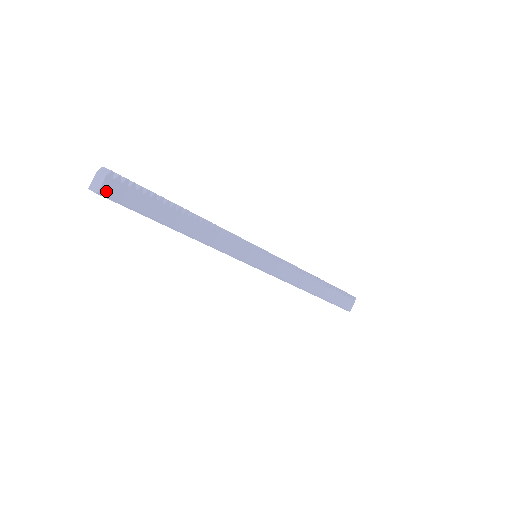
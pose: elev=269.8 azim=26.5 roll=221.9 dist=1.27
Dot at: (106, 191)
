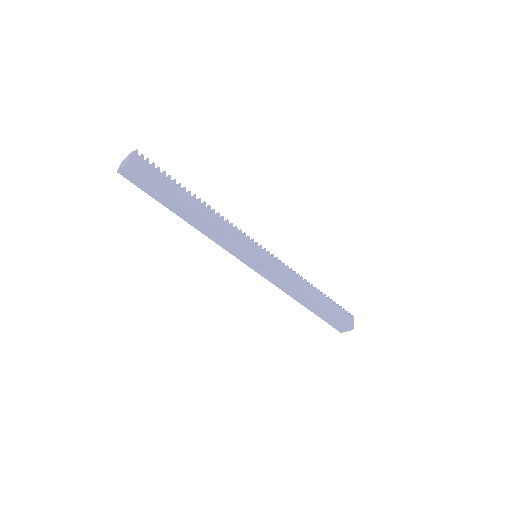
Dot at: (134, 162)
